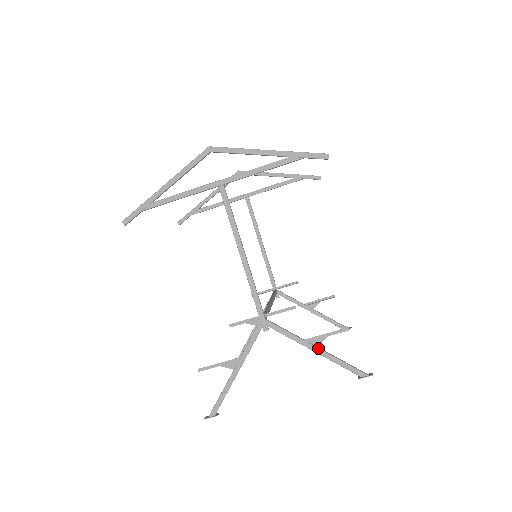
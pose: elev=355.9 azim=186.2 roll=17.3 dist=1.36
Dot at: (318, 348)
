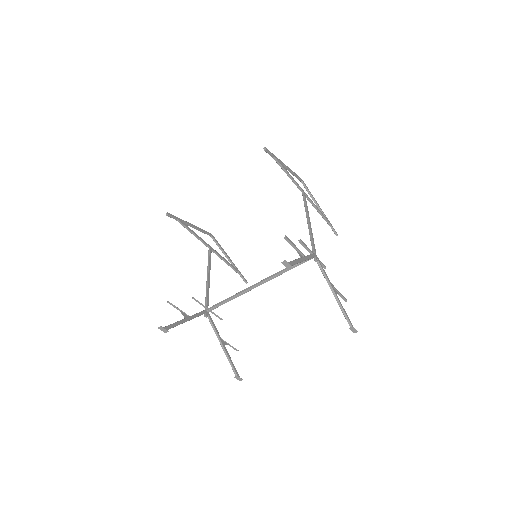
Dot at: (336, 294)
